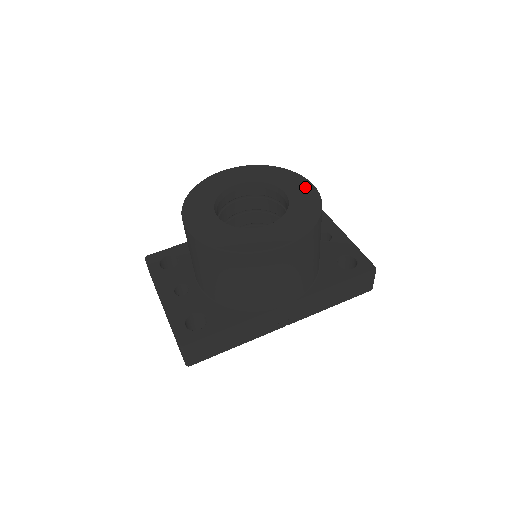
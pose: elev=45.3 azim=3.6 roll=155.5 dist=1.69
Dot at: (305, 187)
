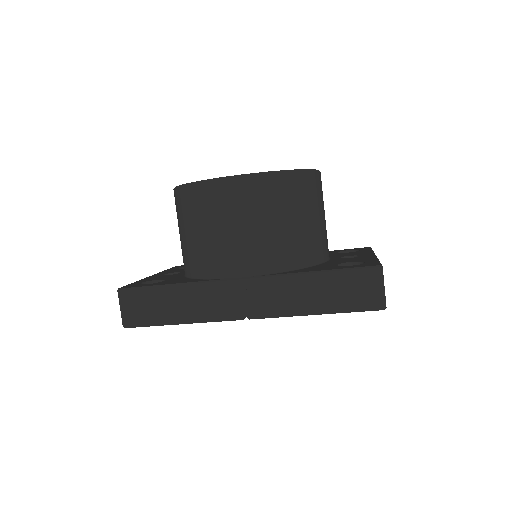
Dot at: occluded
